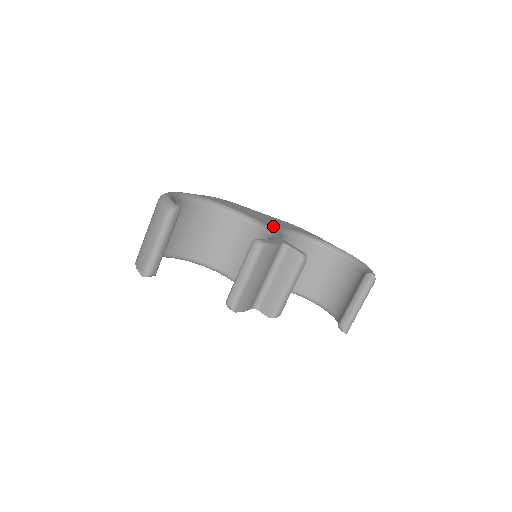
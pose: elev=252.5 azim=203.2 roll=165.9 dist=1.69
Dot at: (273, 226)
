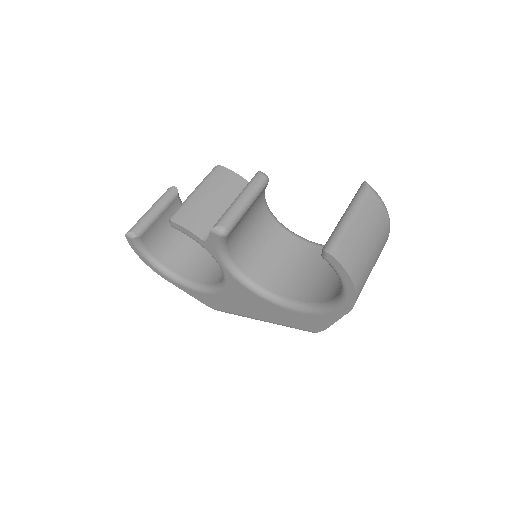
Dot at: occluded
